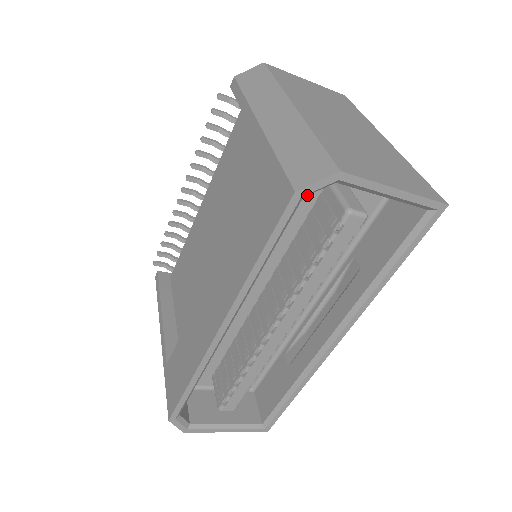
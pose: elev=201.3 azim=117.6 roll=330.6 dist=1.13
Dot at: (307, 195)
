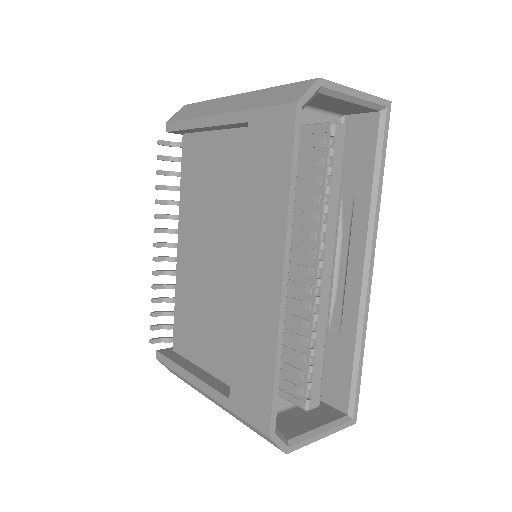
Dot at: occluded
